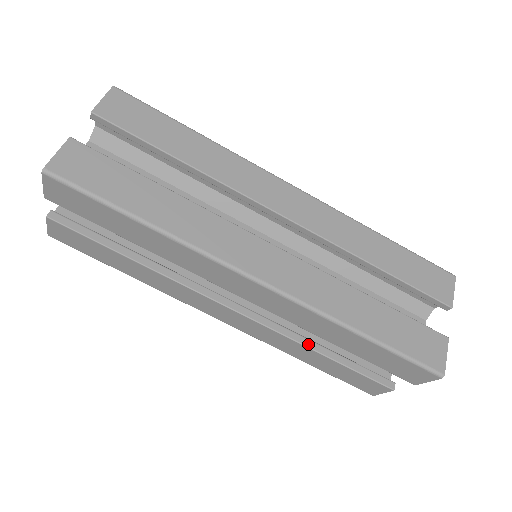
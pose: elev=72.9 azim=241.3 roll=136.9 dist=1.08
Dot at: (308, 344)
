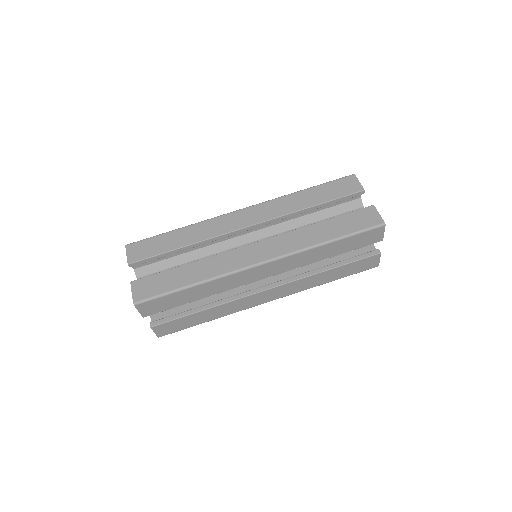
Dot at: (318, 271)
